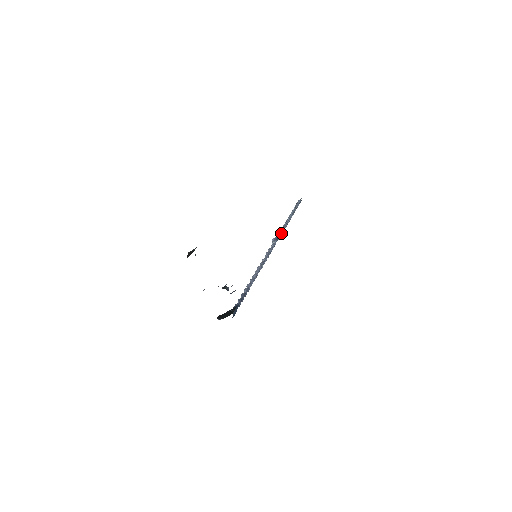
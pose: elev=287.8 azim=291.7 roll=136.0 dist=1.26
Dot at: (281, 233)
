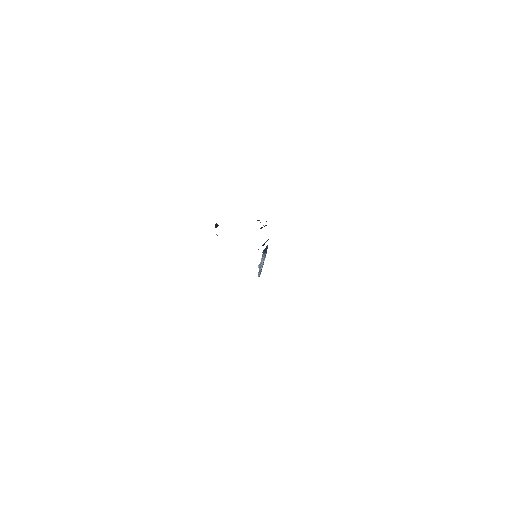
Dot at: occluded
